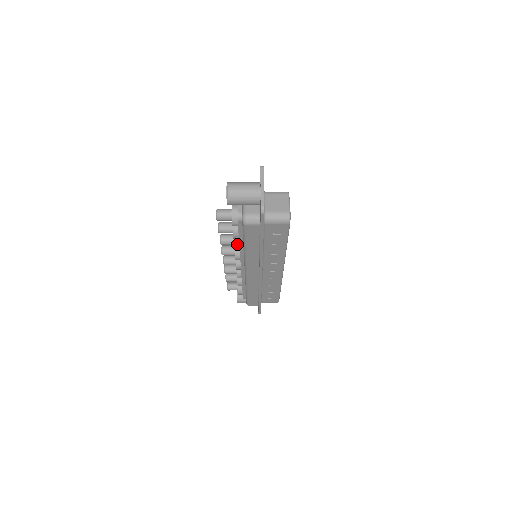
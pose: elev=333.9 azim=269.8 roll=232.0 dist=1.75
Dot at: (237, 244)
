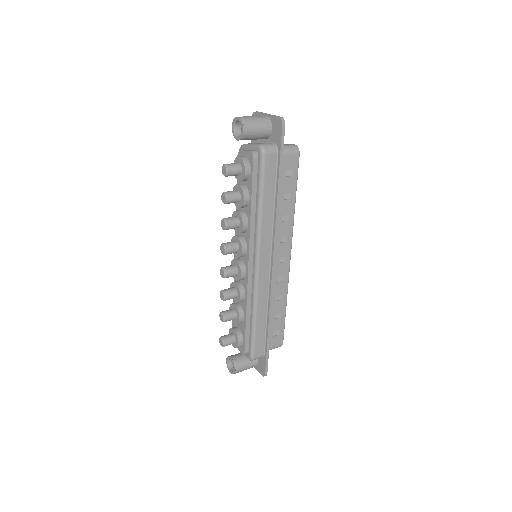
Dot at: (245, 218)
